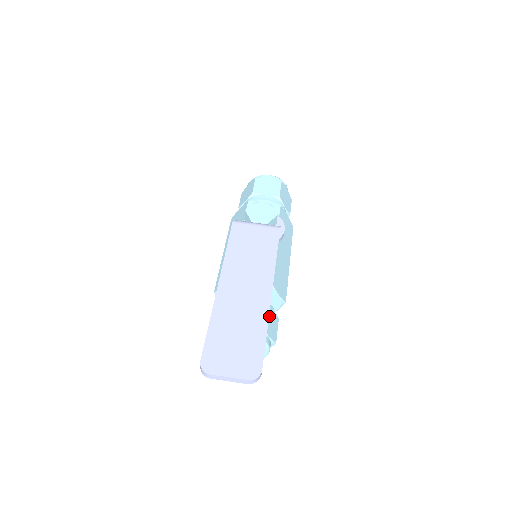
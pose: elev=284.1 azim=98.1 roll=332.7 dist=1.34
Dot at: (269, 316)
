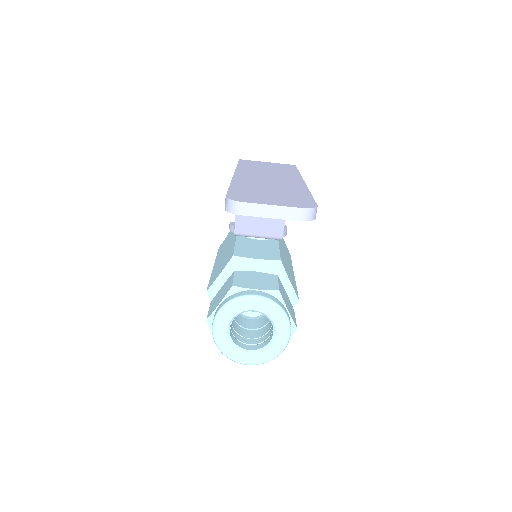
Dot at: (284, 294)
